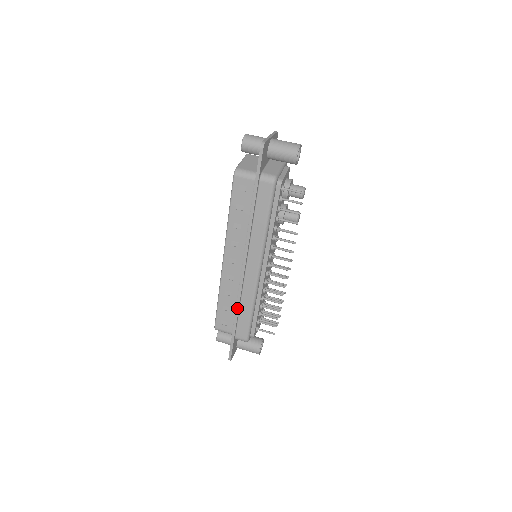
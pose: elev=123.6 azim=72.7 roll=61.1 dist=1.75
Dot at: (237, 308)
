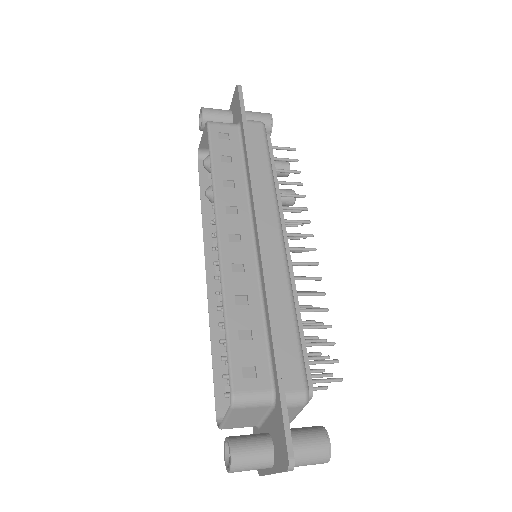
Dot at: (271, 314)
